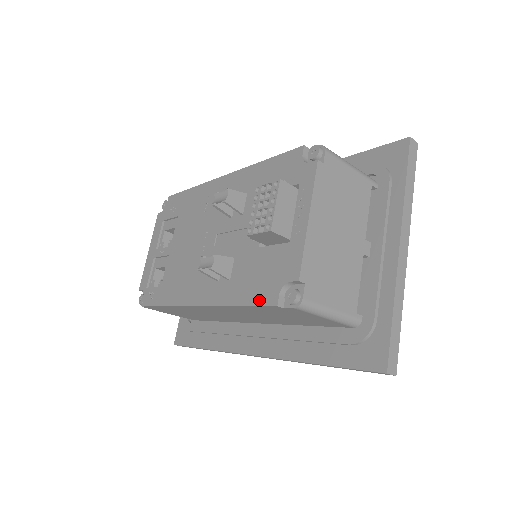
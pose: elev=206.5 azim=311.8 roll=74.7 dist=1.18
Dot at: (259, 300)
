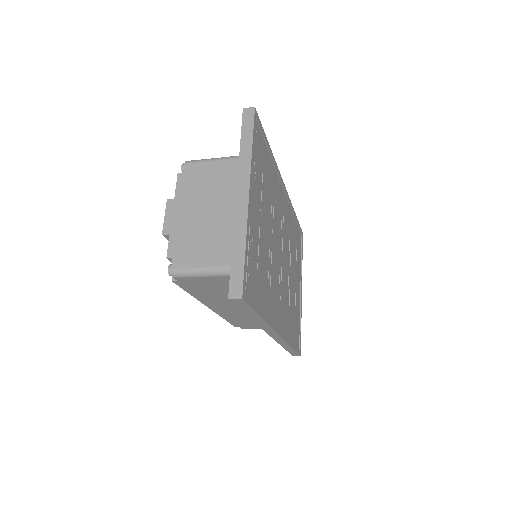
Dot at: occluded
